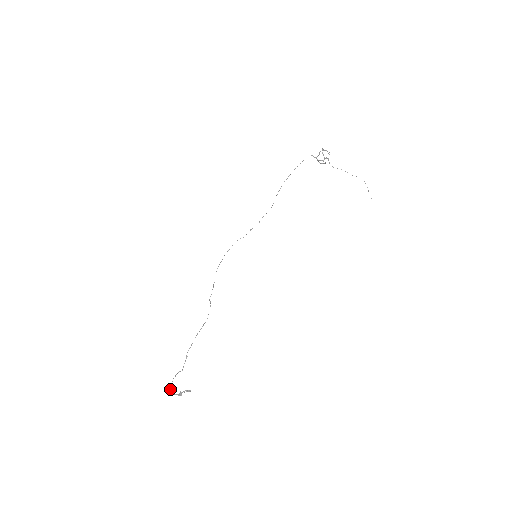
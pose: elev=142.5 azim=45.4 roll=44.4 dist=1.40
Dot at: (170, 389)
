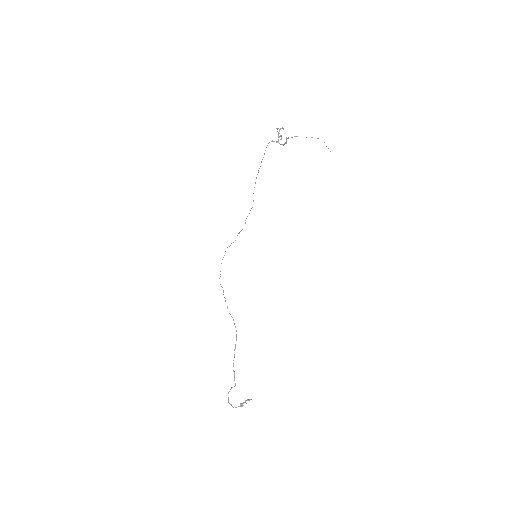
Dot at: occluded
